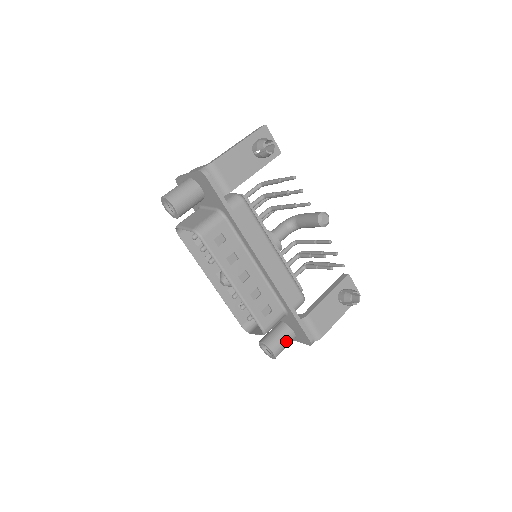
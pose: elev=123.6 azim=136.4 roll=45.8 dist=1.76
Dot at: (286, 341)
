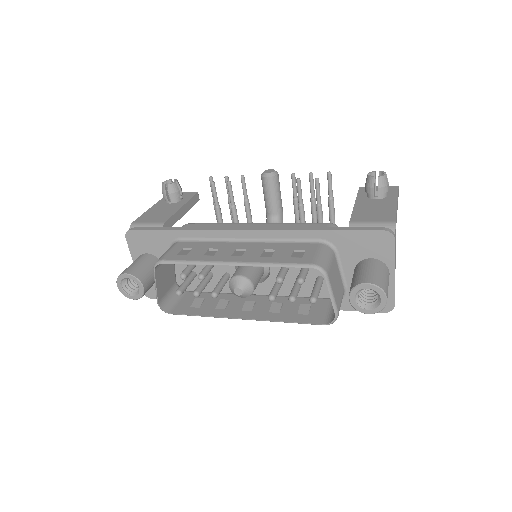
Dot at: (372, 268)
